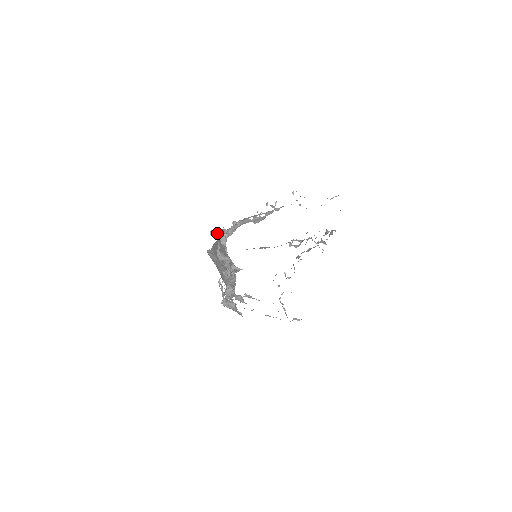
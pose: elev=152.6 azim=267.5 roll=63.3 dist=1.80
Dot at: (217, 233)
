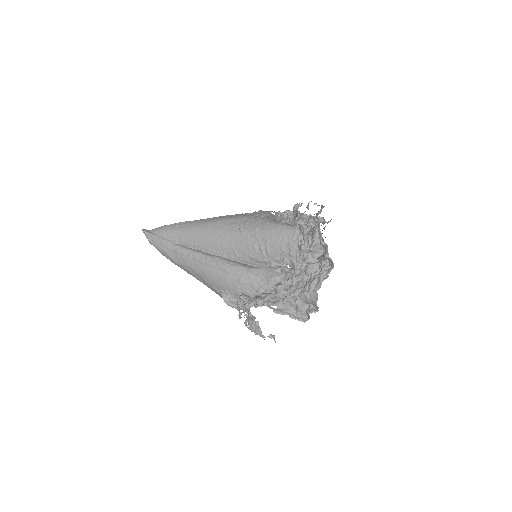
Dot at: (299, 218)
